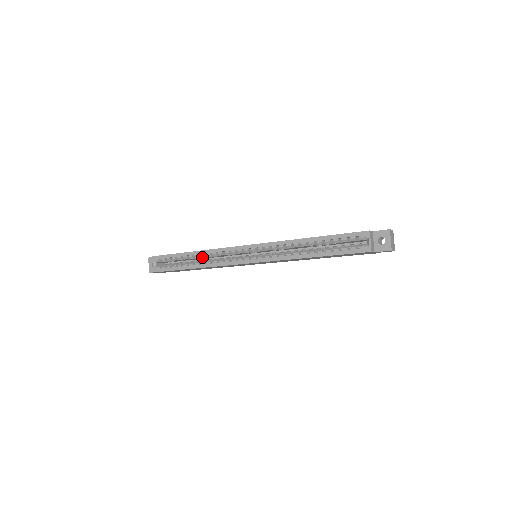
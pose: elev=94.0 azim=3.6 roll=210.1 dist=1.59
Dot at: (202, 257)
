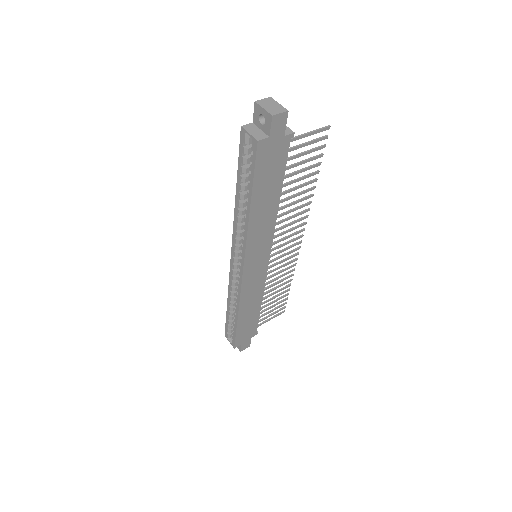
Dot at: (233, 301)
